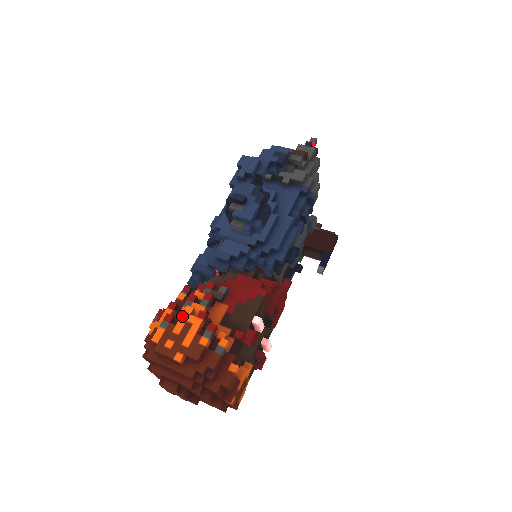
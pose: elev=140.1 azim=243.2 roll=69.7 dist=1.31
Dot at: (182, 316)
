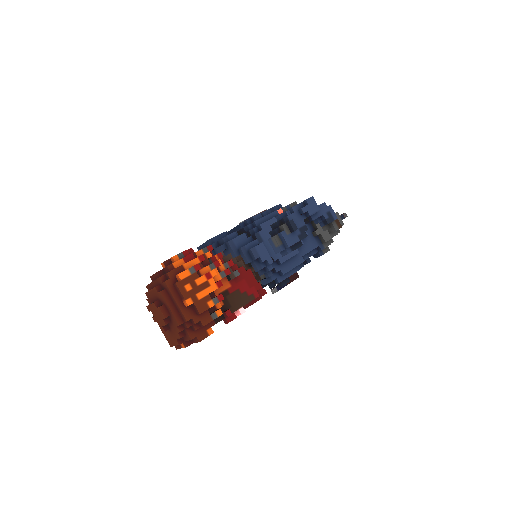
Dot at: (207, 274)
